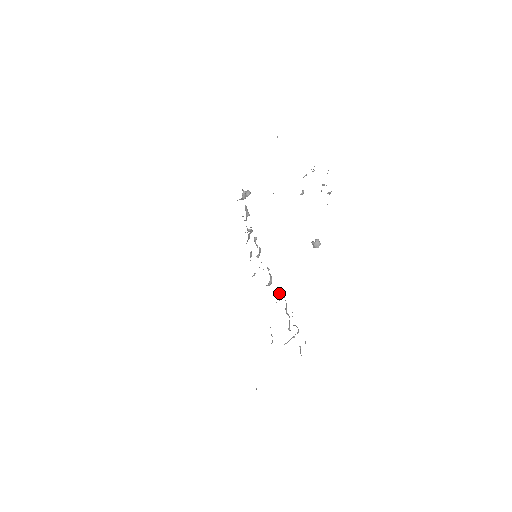
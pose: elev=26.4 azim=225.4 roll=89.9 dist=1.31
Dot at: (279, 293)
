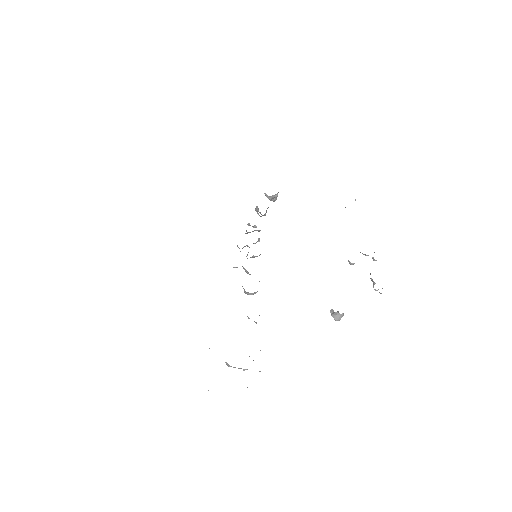
Dot at: occluded
